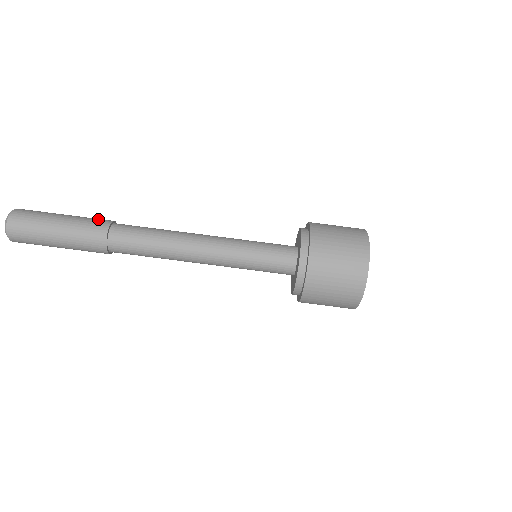
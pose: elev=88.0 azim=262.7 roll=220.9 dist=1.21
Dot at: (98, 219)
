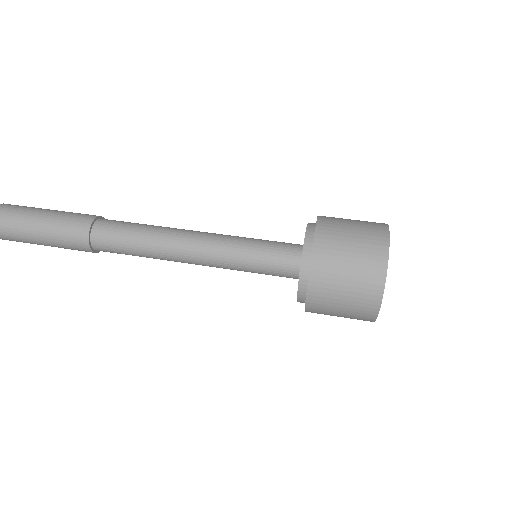
Dot at: (85, 214)
